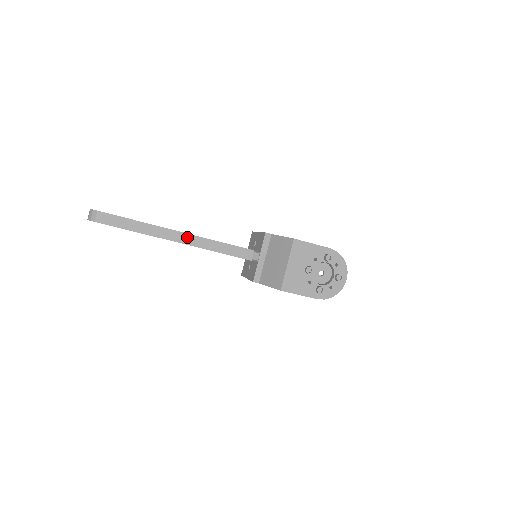
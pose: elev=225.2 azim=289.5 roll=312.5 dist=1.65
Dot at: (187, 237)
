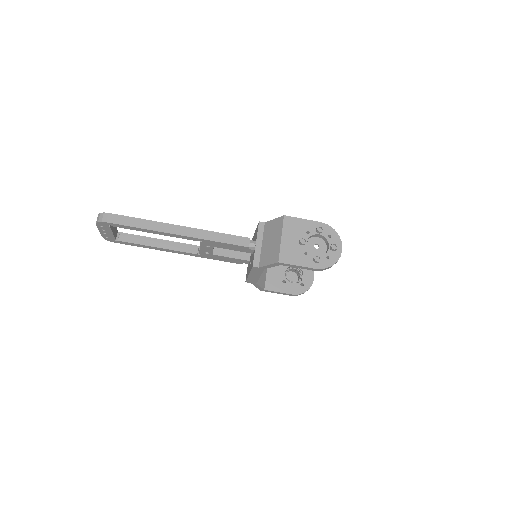
Dot at: (186, 230)
